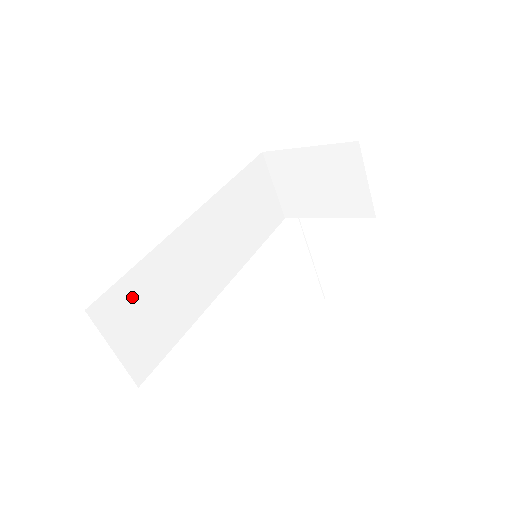
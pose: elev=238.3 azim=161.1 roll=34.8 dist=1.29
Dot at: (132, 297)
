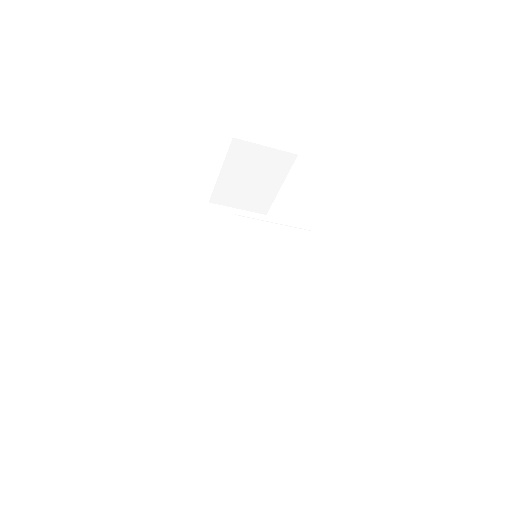
Dot at: (222, 350)
